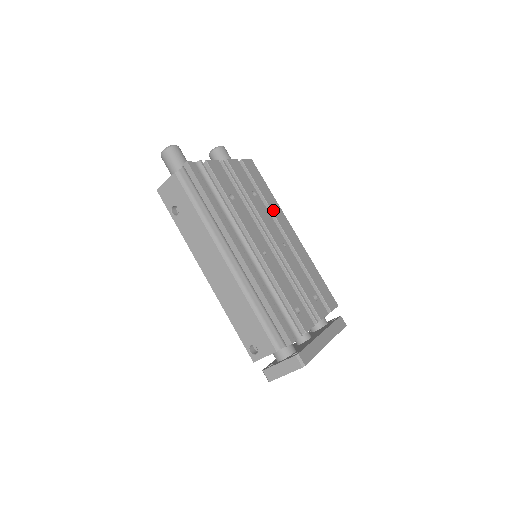
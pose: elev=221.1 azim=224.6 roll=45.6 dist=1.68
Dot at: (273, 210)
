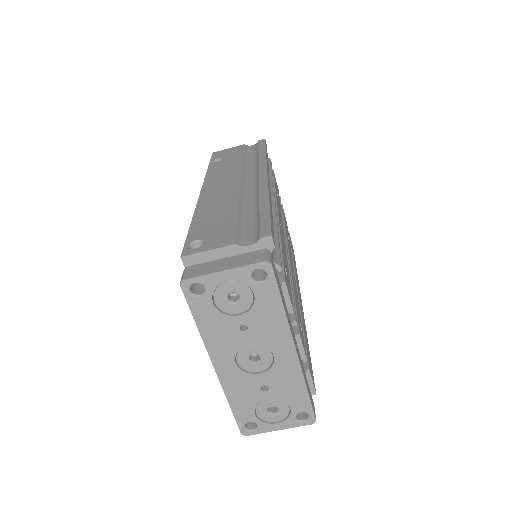
Dot at: occluded
